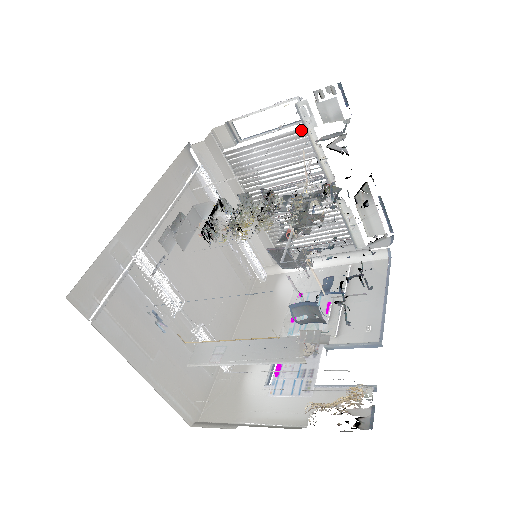
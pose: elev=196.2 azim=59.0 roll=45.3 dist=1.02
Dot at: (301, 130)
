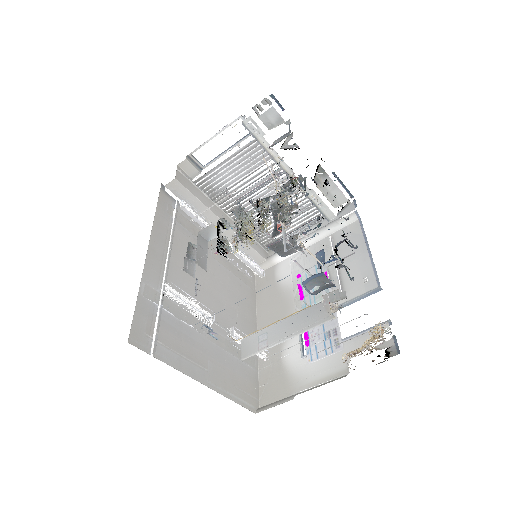
Dot at: (253, 142)
